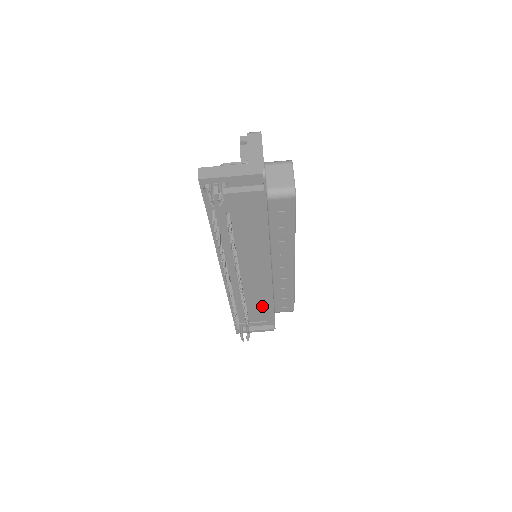
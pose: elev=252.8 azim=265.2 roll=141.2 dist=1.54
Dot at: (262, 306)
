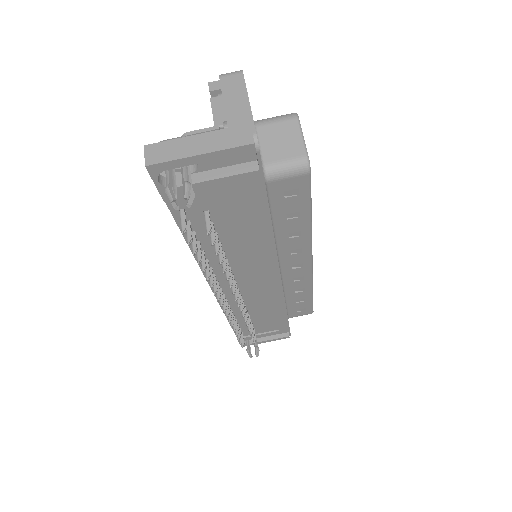
Dot at: (271, 315)
